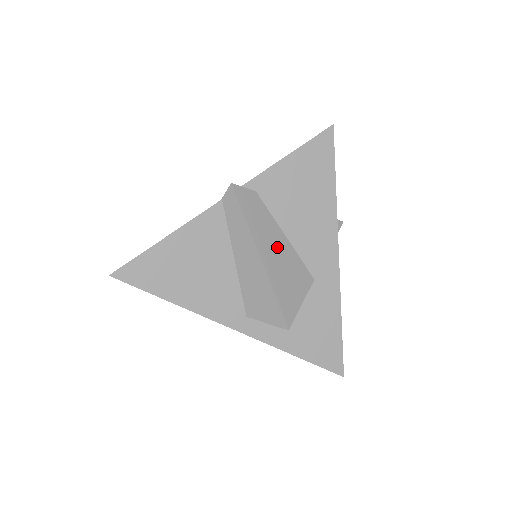
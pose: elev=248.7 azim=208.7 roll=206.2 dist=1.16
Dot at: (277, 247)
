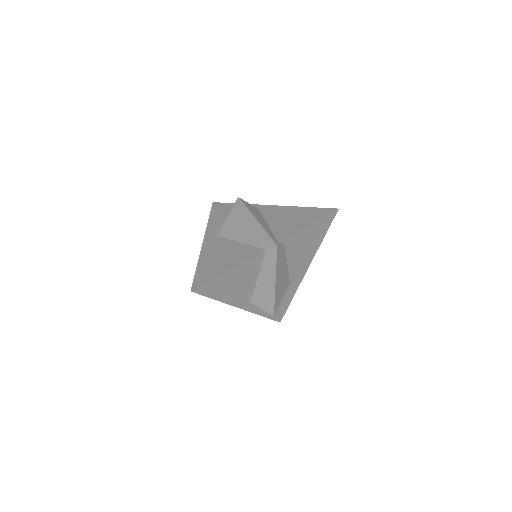
Dot at: (283, 273)
